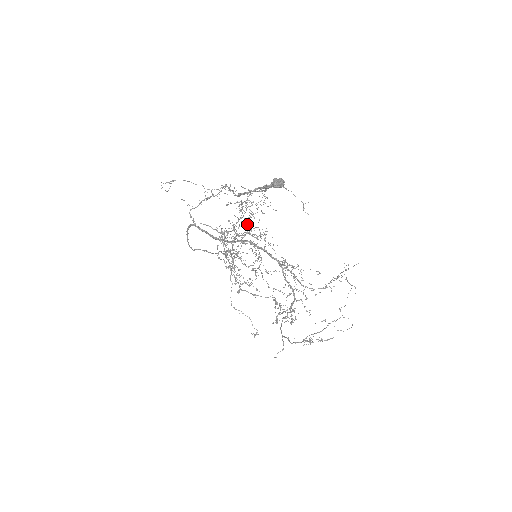
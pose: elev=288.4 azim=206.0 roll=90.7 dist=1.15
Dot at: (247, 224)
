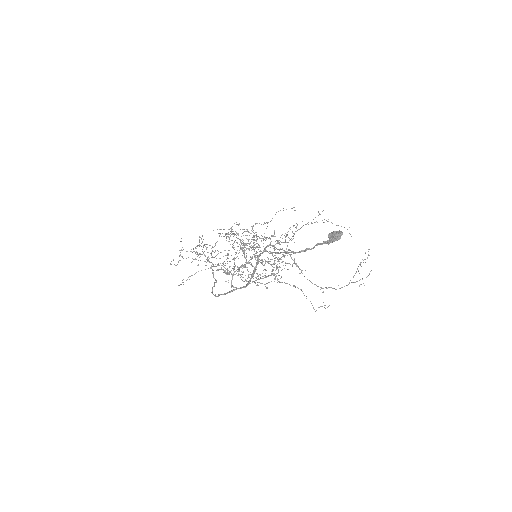
Dot at: (251, 248)
